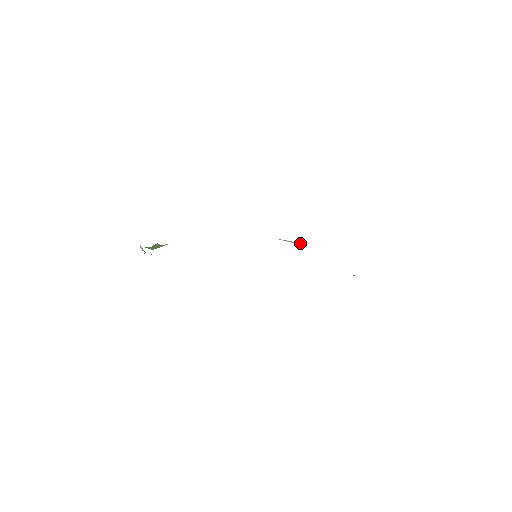
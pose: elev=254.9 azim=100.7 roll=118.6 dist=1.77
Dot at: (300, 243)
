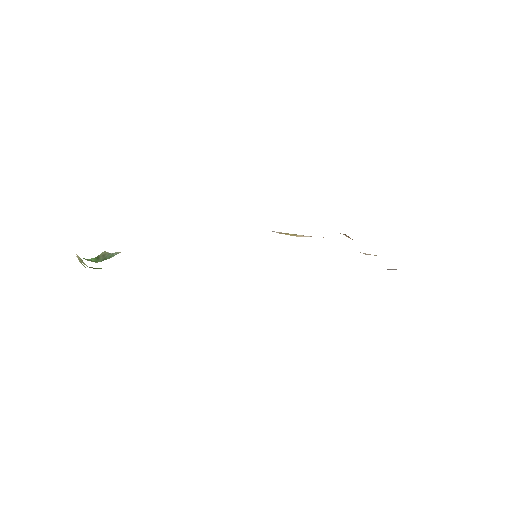
Dot at: (308, 236)
